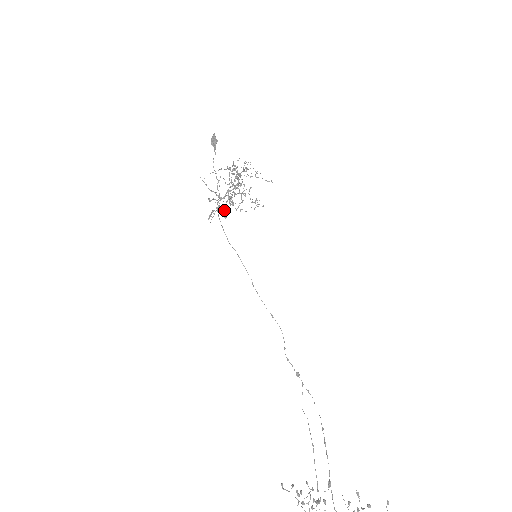
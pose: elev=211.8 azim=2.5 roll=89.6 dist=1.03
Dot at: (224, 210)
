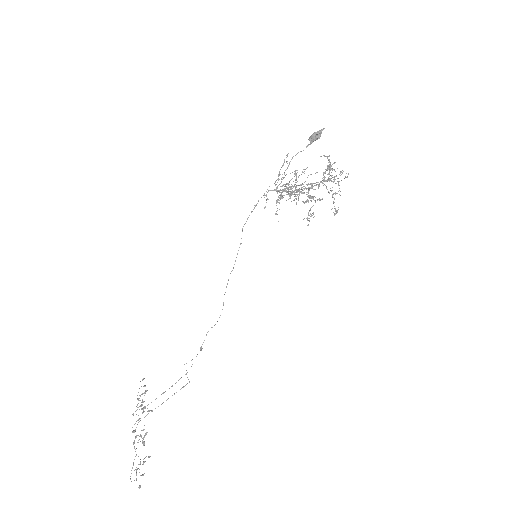
Dot at: occluded
